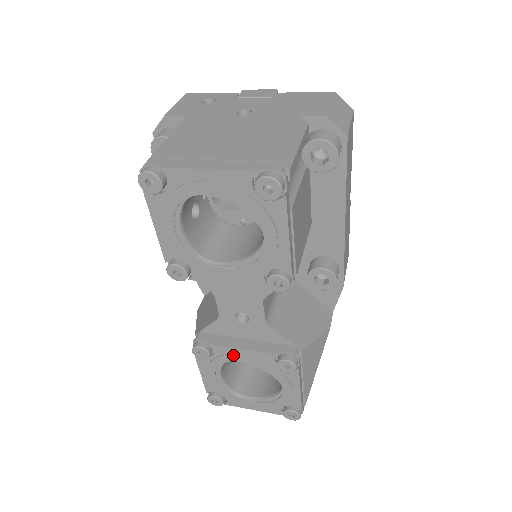
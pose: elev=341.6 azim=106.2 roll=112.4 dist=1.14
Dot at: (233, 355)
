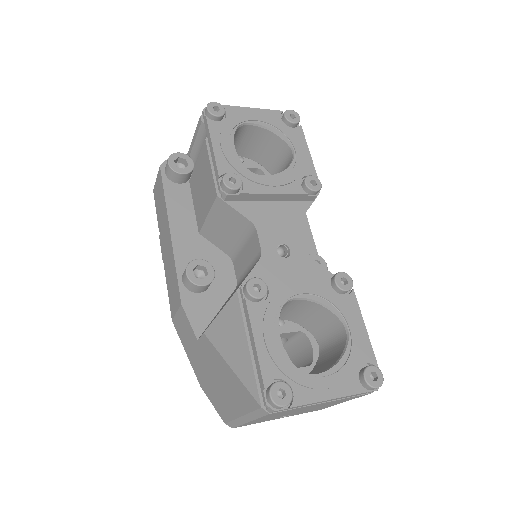
Dot at: (290, 286)
